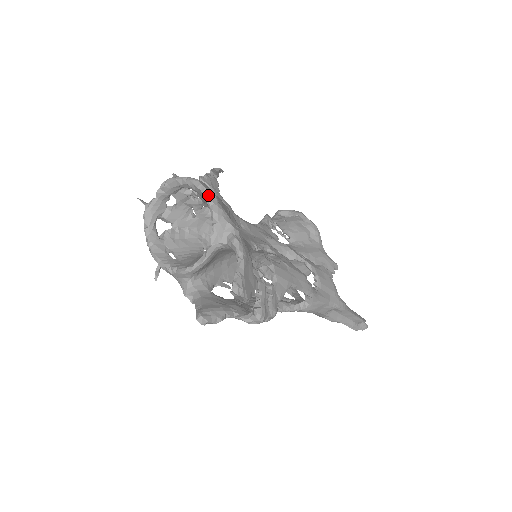
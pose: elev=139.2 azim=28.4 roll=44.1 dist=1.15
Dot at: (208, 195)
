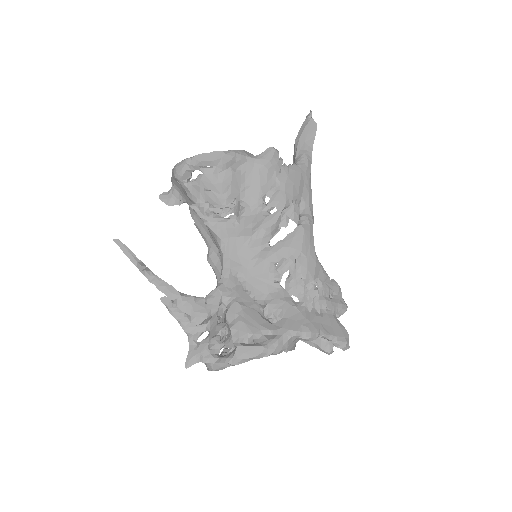
Dot at: (262, 356)
